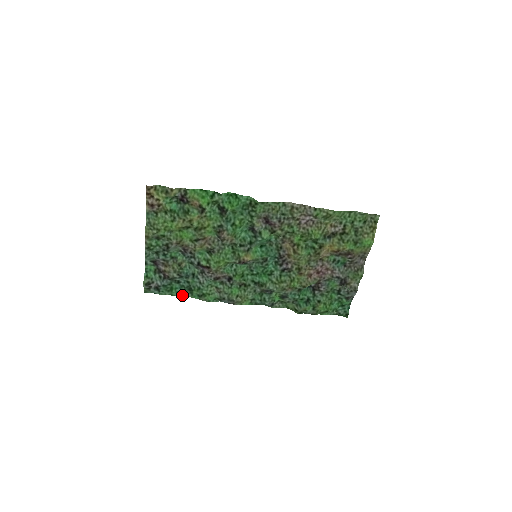
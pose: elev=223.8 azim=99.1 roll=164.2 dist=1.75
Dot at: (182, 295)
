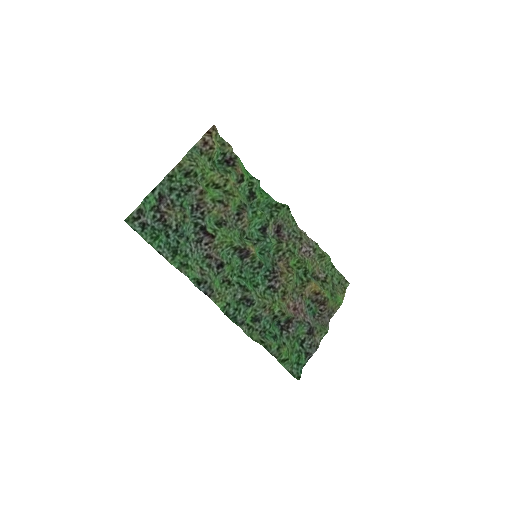
Dot at: (162, 253)
